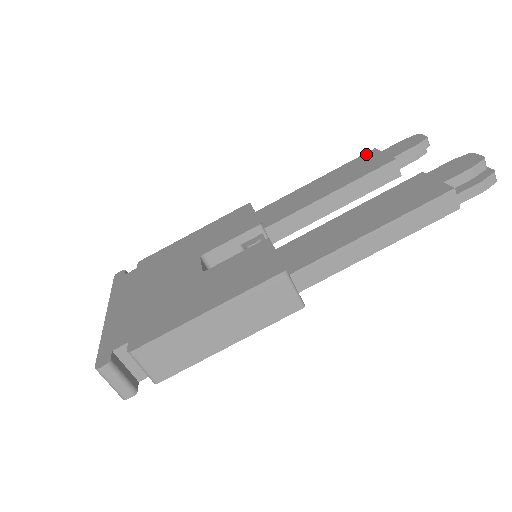
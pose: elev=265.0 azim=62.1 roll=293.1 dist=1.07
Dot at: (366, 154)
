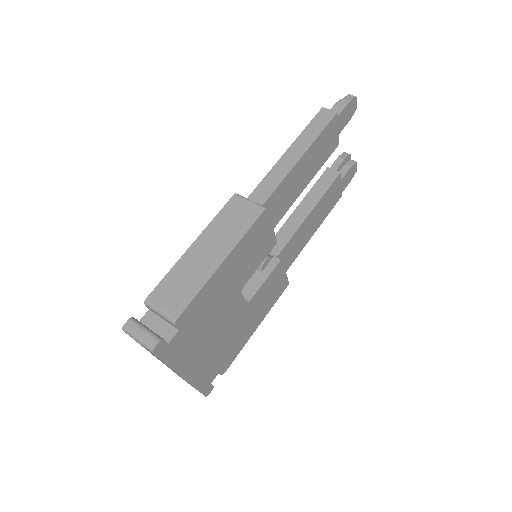
Dot at: occluded
